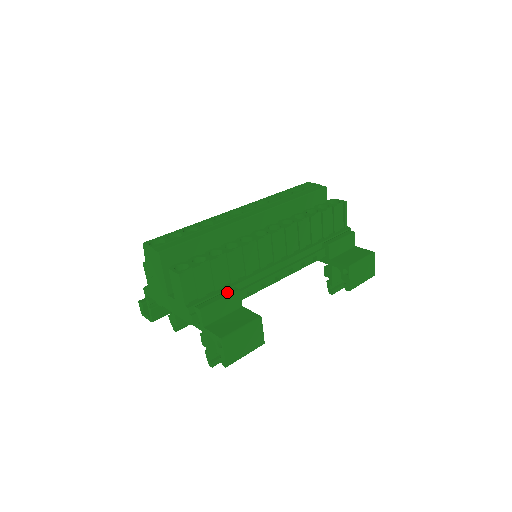
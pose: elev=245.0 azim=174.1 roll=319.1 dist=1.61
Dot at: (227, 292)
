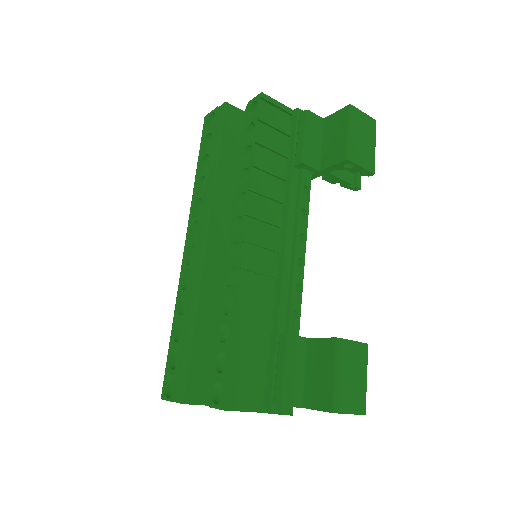
Dot at: (280, 351)
